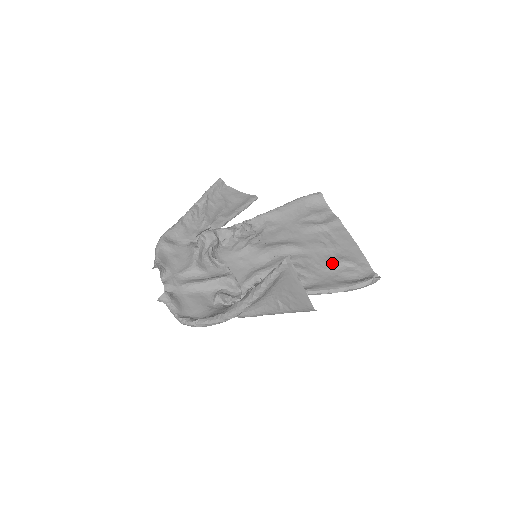
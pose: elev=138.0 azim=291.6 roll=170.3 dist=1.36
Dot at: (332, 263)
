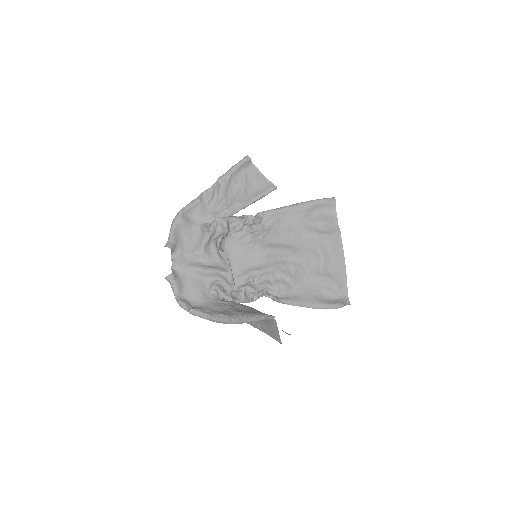
Dot at: (317, 278)
